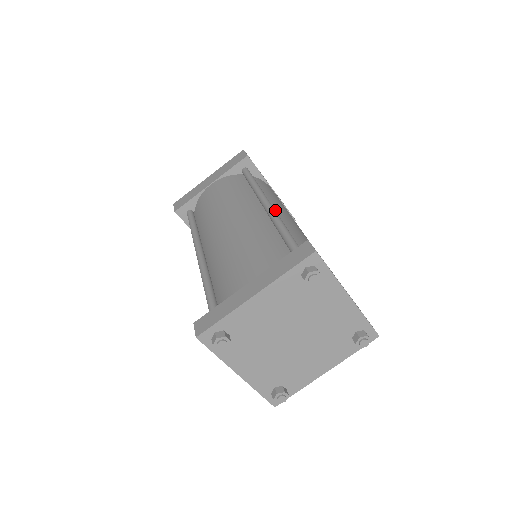
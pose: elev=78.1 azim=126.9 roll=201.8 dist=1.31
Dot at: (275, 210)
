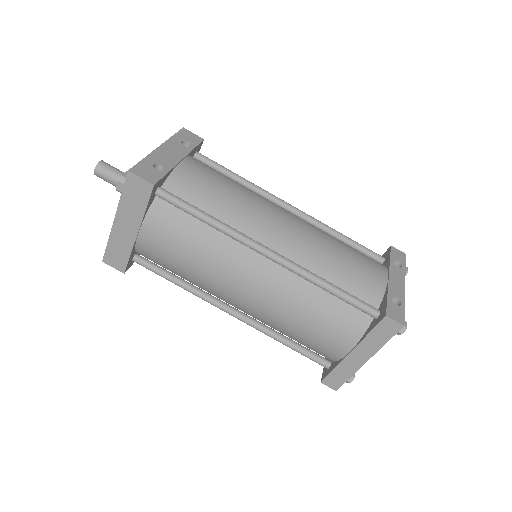
Dot at: (268, 241)
